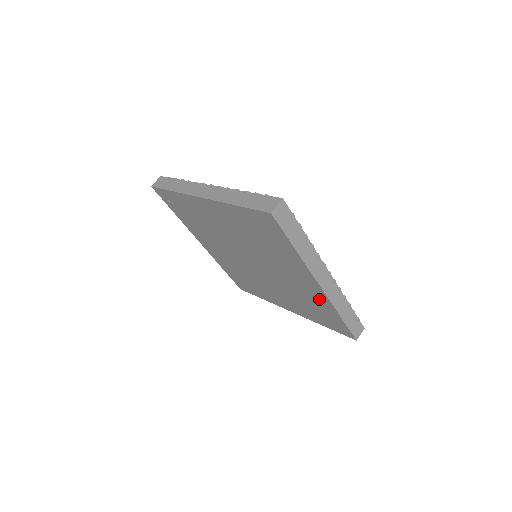
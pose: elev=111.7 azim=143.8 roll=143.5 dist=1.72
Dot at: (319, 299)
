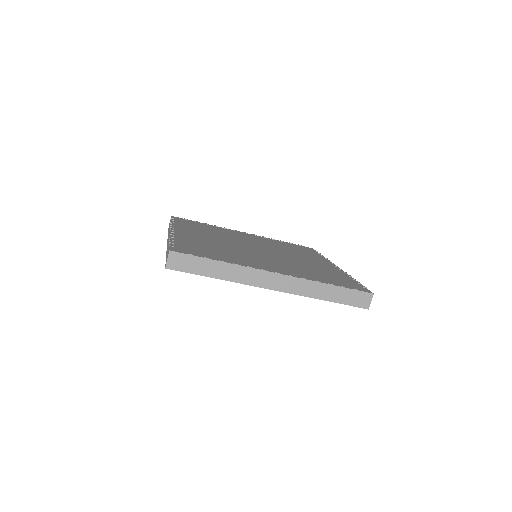
Dot at: occluded
